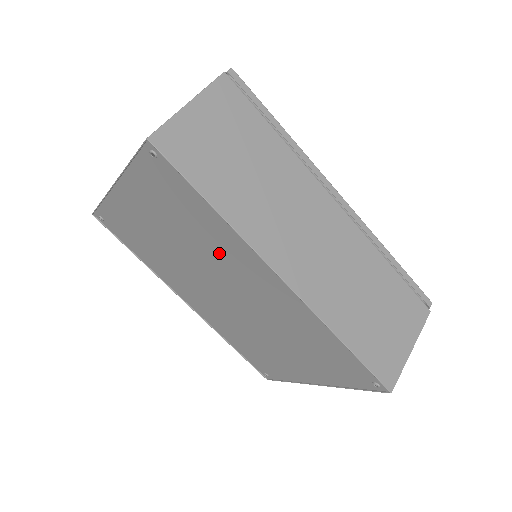
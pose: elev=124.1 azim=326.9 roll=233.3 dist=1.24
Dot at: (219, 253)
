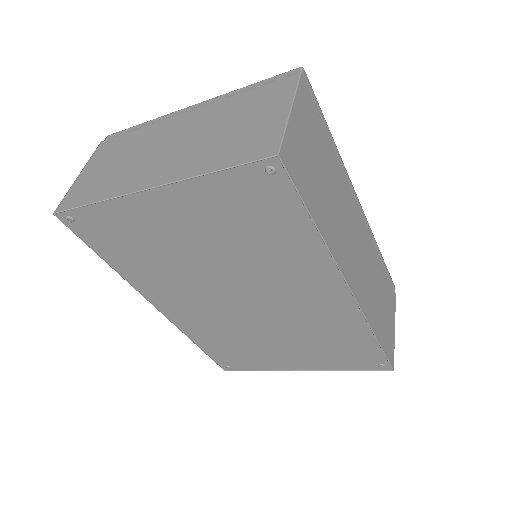
Dot at: (276, 266)
